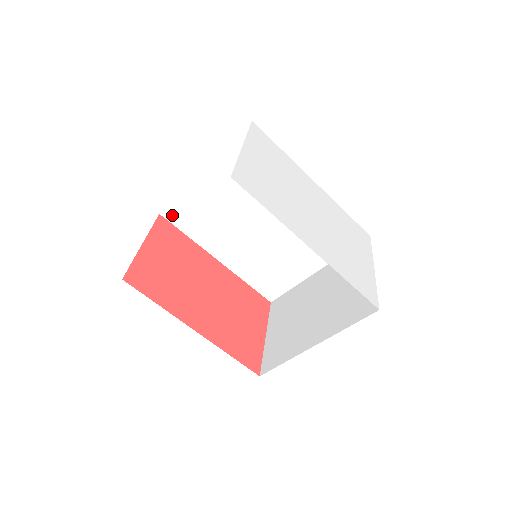
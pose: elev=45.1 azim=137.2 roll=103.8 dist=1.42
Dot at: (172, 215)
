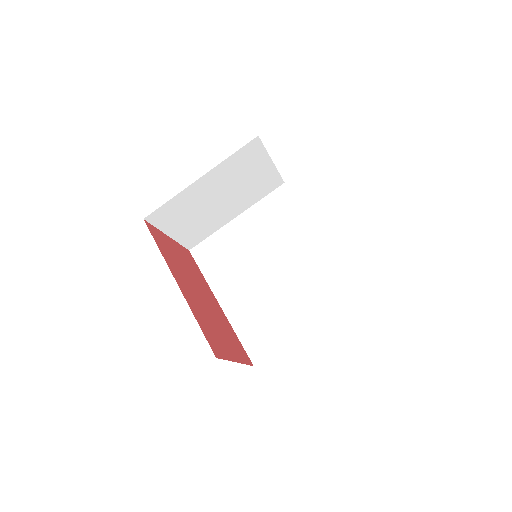
Dot at: (199, 253)
